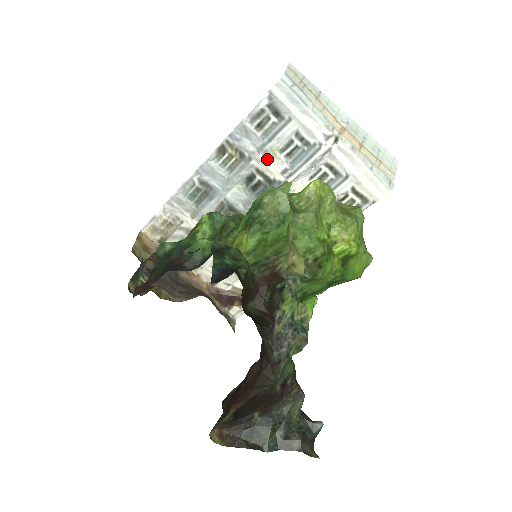
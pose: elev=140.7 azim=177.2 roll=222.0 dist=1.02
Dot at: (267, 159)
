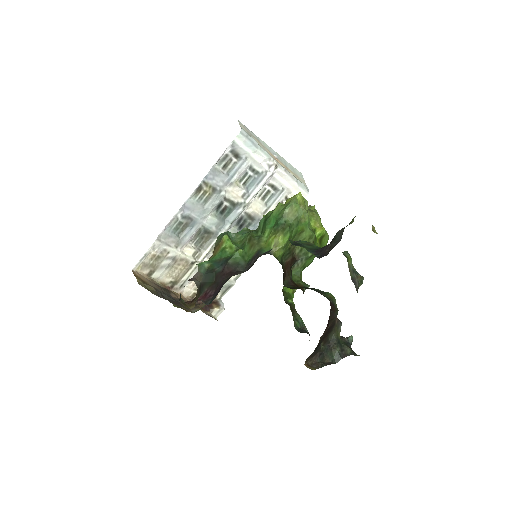
Dot at: (232, 189)
